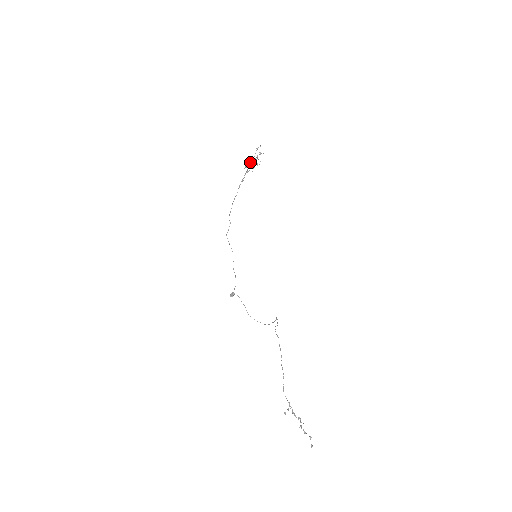
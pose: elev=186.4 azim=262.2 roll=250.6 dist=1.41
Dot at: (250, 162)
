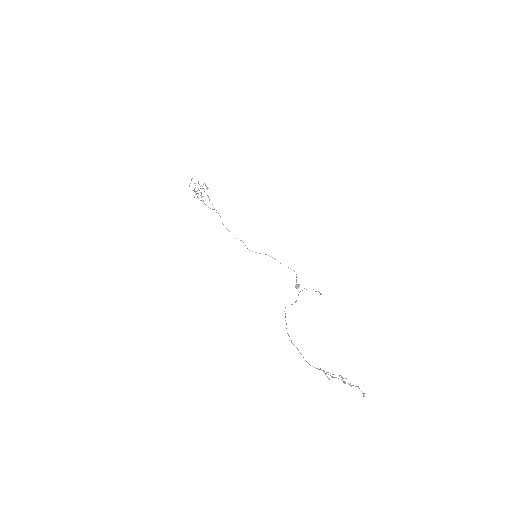
Dot at: occluded
